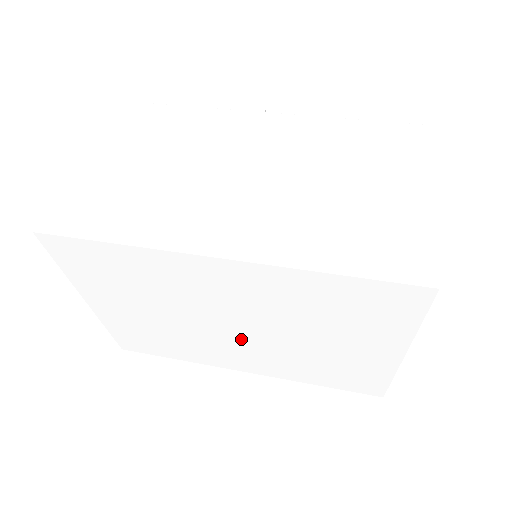
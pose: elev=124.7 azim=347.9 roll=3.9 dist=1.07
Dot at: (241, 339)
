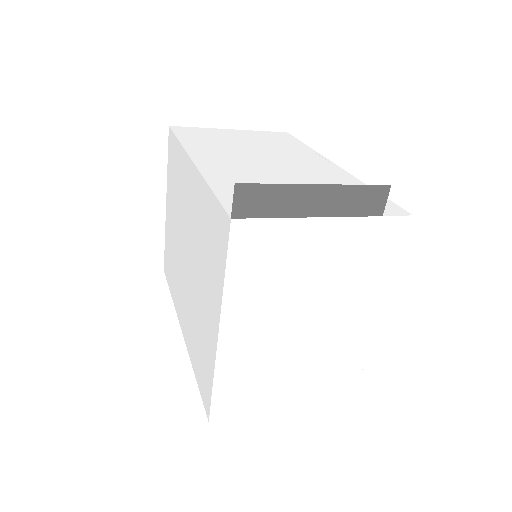
Dot at: (186, 272)
